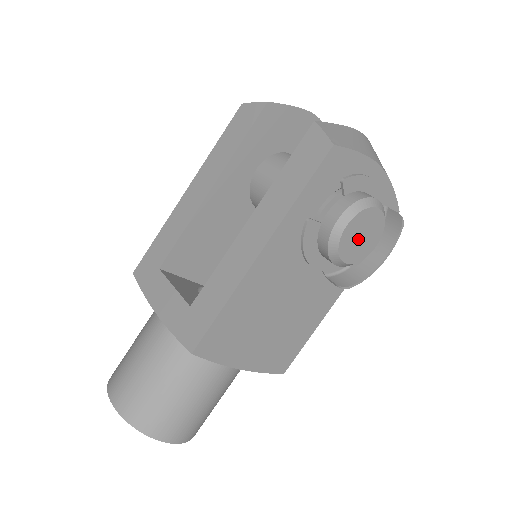
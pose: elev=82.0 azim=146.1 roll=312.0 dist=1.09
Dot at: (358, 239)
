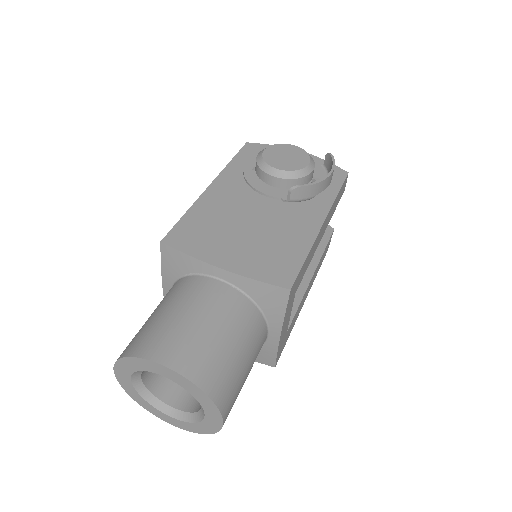
Dot at: (283, 158)
